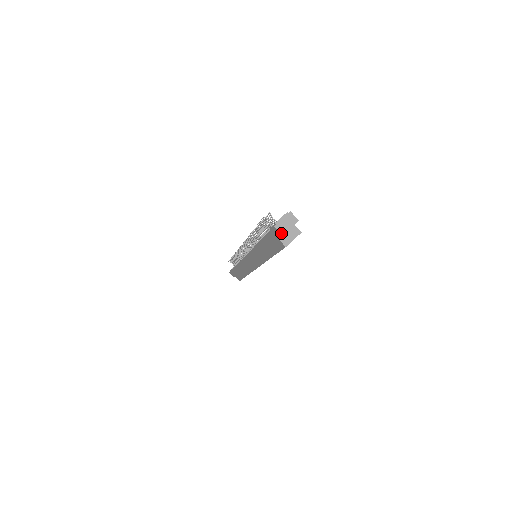
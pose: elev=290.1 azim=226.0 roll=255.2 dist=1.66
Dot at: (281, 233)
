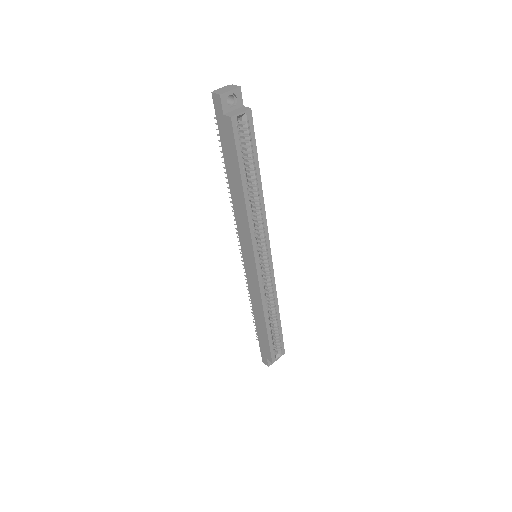
Dot at: (218, 94)
